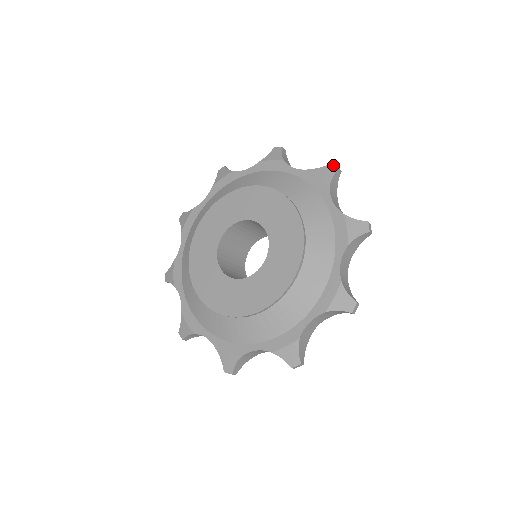
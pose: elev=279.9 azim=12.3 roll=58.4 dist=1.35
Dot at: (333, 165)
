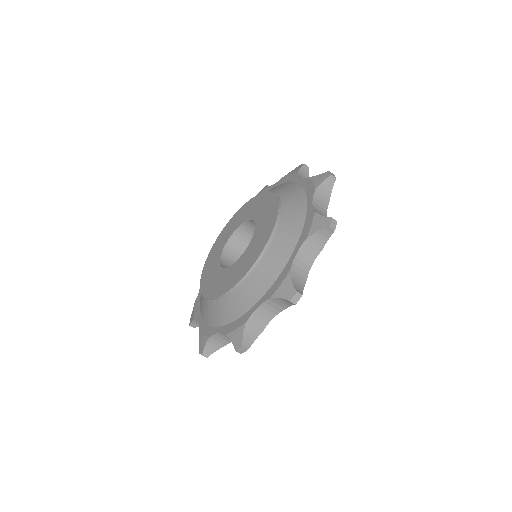
Dot at: (329, 220)
